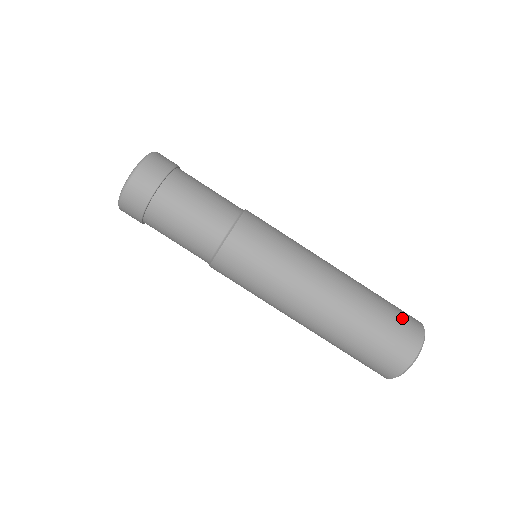
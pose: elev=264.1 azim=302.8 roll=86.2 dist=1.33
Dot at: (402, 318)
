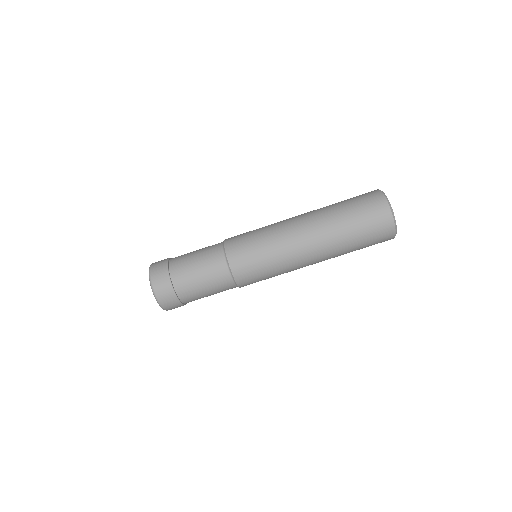
Dot at: occluded
